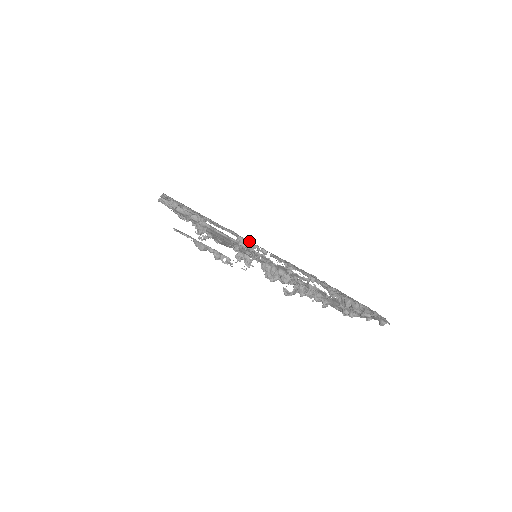
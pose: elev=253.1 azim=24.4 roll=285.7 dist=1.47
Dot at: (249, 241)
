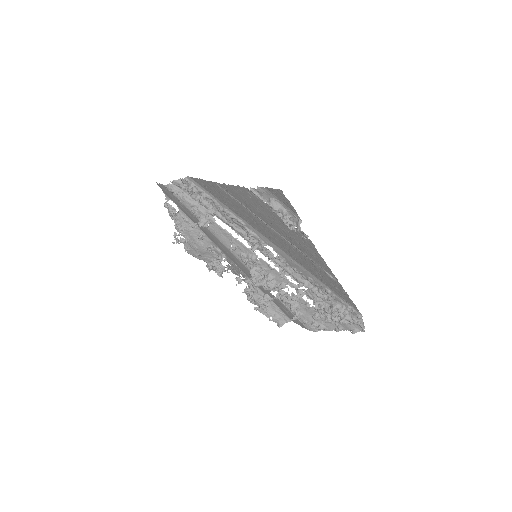
Dot at: (260, 238)
